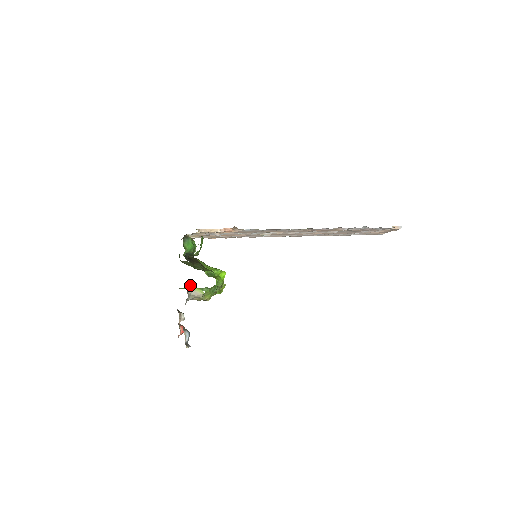
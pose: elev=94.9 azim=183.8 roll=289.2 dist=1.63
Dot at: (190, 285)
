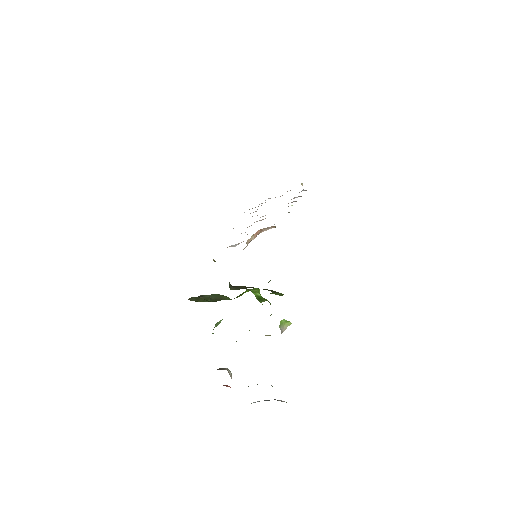
Dot at: (281, 322)
